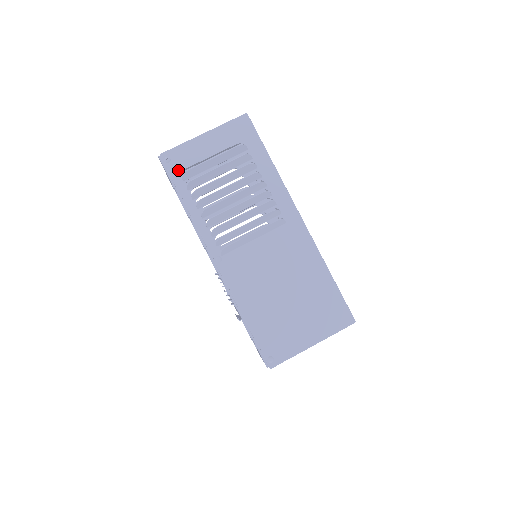
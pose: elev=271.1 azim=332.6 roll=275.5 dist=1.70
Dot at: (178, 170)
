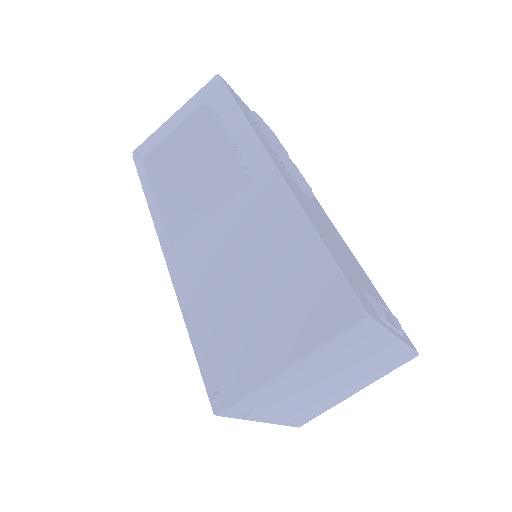
Dot at: occluded
